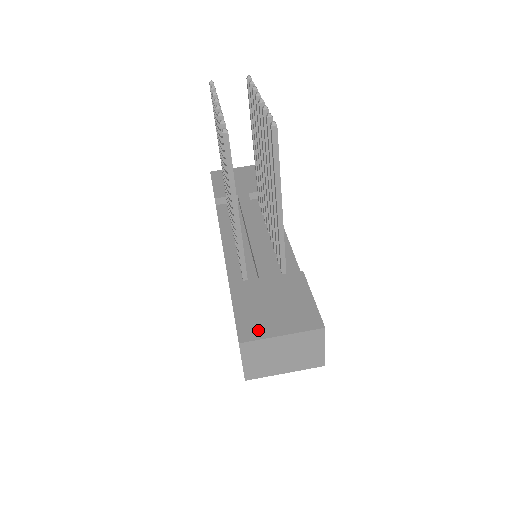
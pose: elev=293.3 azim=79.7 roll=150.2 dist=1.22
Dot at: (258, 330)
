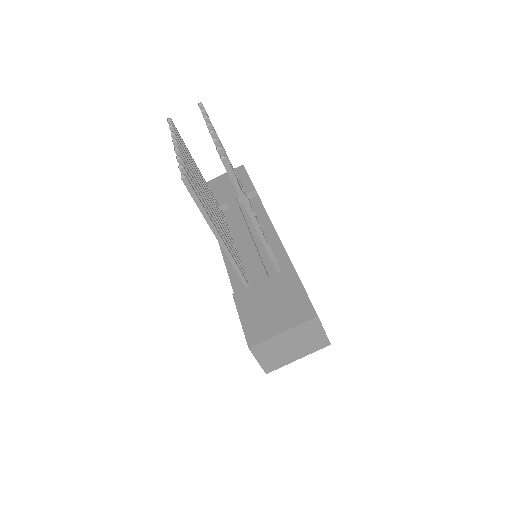
Dot at: (262, 332)
